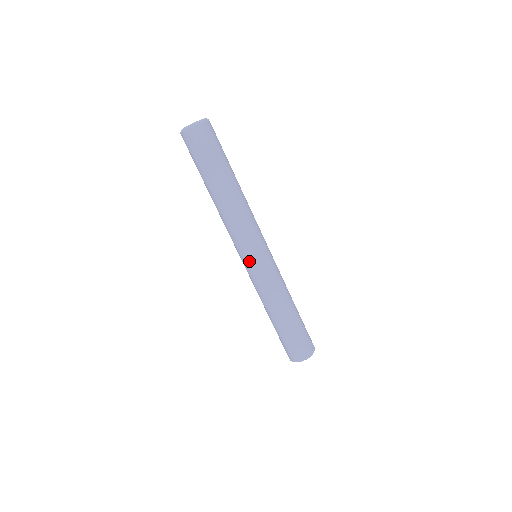
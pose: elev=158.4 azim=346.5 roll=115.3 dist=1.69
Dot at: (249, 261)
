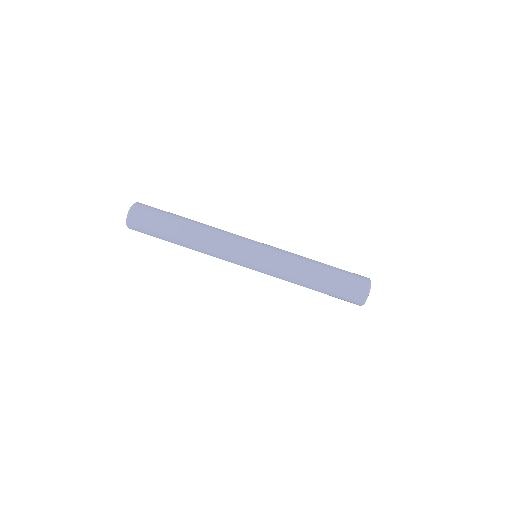
Dot at: (250, 267)
